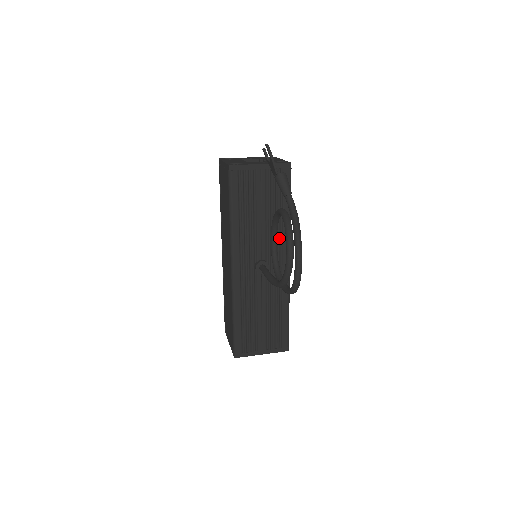
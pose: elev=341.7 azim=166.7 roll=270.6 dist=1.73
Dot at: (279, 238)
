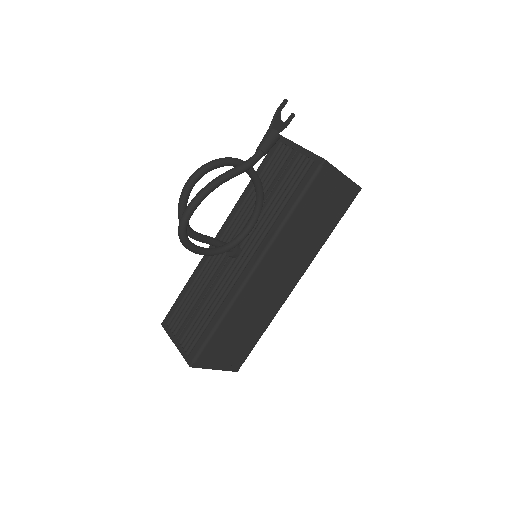
Dot at: (264, 232)
